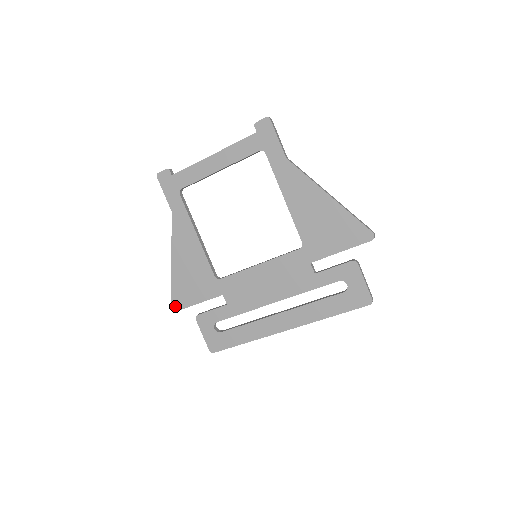
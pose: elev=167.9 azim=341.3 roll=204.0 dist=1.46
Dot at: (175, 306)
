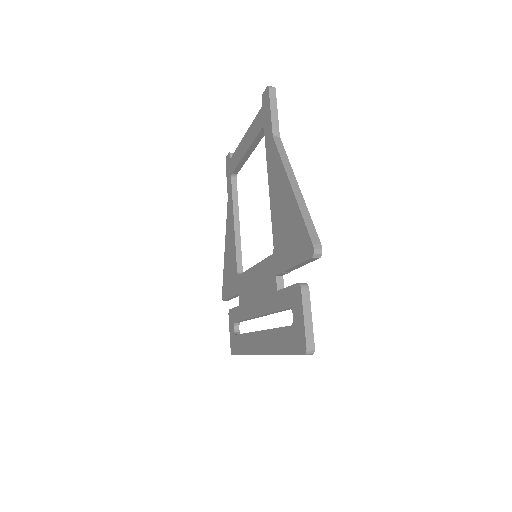
Dot at: (223, 295)
